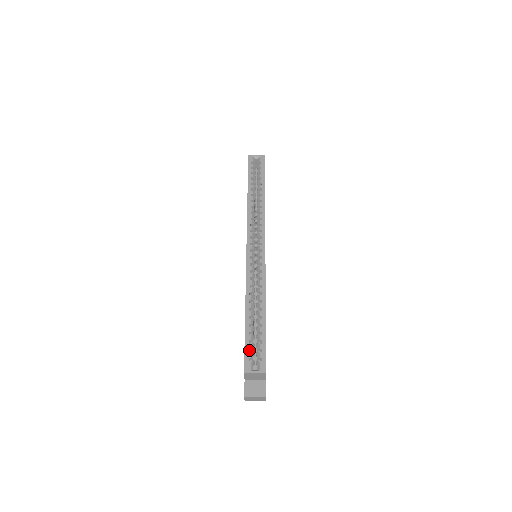
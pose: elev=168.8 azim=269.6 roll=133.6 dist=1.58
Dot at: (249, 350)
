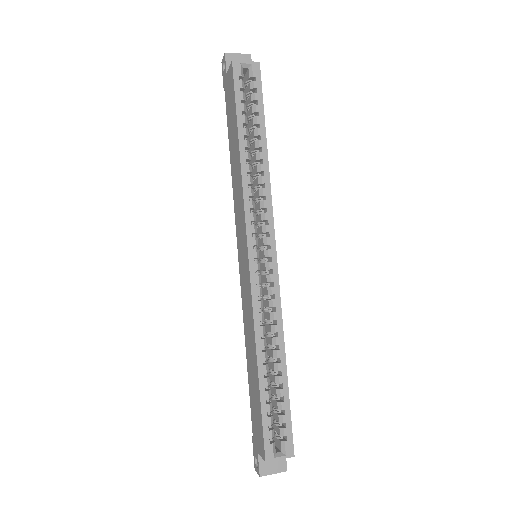
Dot at: (267, 423)
